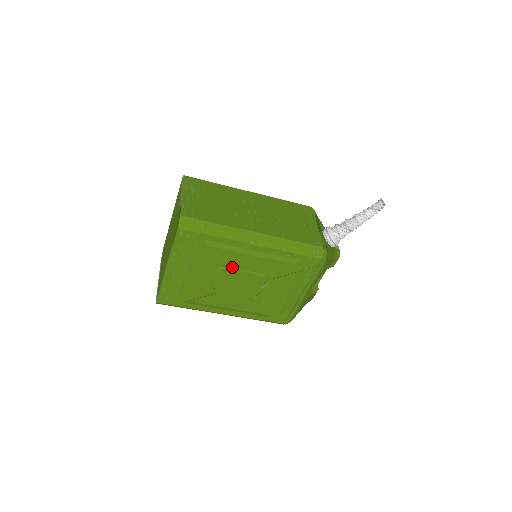
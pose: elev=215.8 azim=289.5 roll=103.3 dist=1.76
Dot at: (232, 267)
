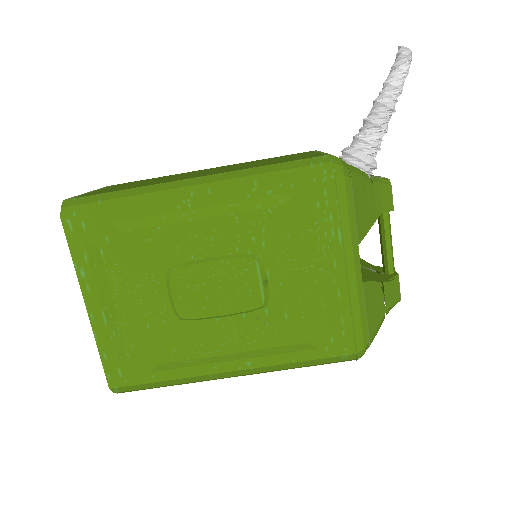
Dot at: (186, 259)
